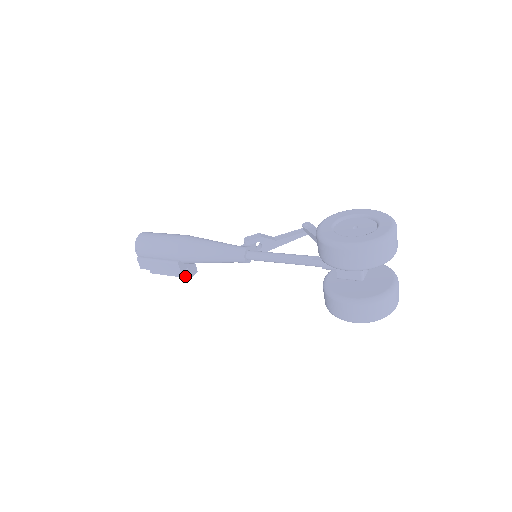
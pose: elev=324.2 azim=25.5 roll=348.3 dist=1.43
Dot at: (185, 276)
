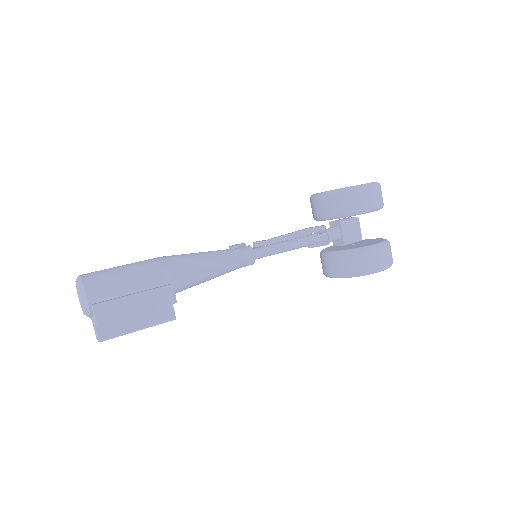
Dot at: (166, 319)
